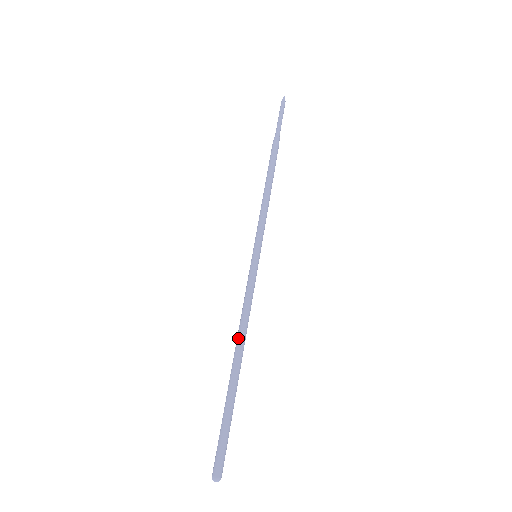
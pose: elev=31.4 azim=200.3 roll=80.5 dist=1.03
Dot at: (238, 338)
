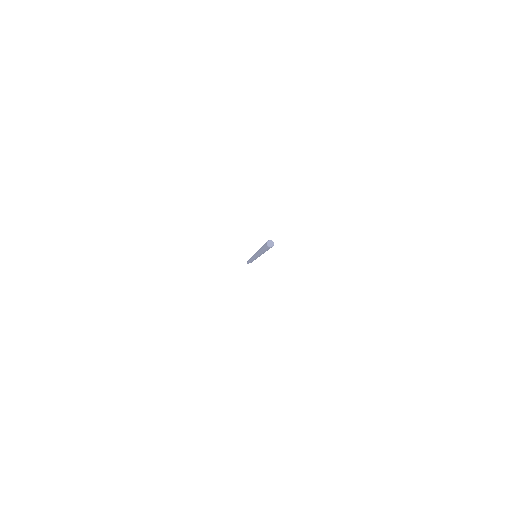
Dot at: (258, 251)
